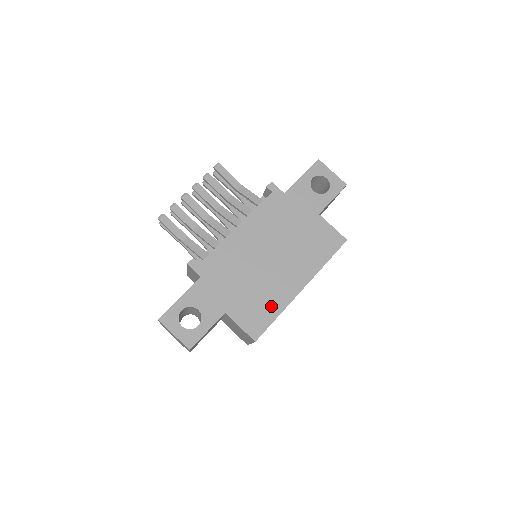
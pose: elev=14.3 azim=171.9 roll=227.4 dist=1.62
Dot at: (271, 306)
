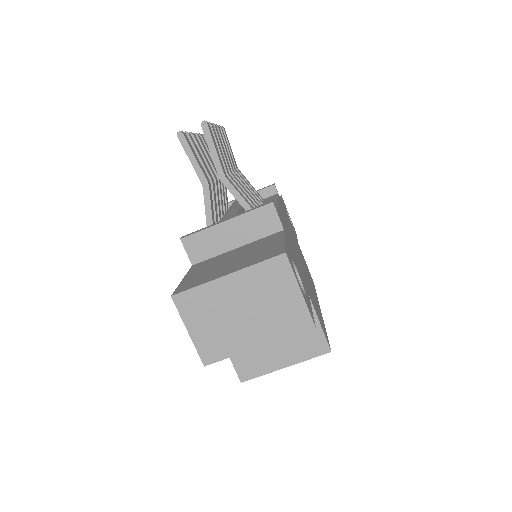
Dot at: occluded
